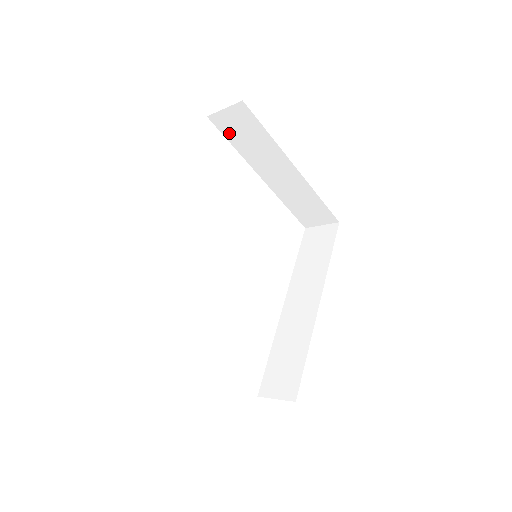
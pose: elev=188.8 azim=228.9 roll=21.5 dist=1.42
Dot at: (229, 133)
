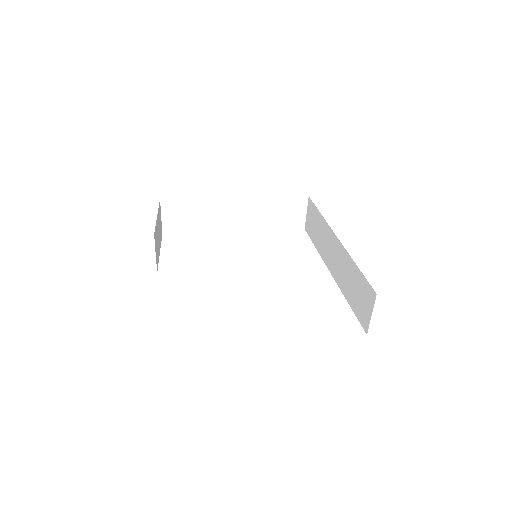
Dot at: (183, 228)
